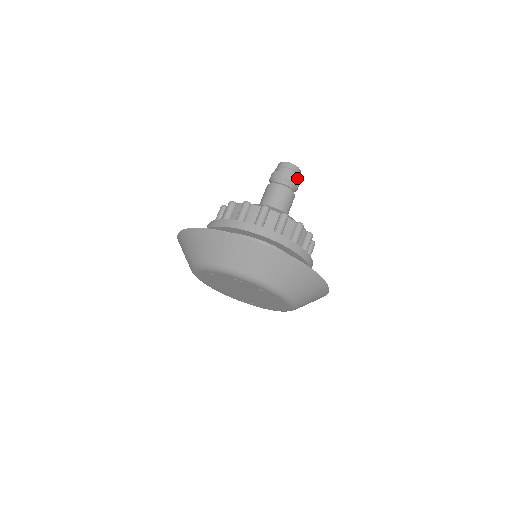
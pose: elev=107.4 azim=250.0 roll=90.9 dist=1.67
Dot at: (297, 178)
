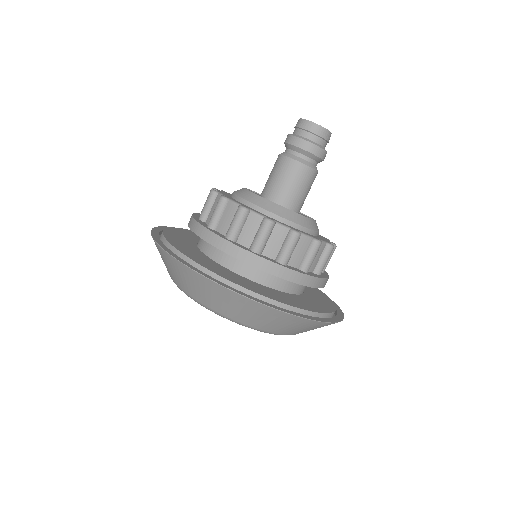
Dot at: (324, 145)
